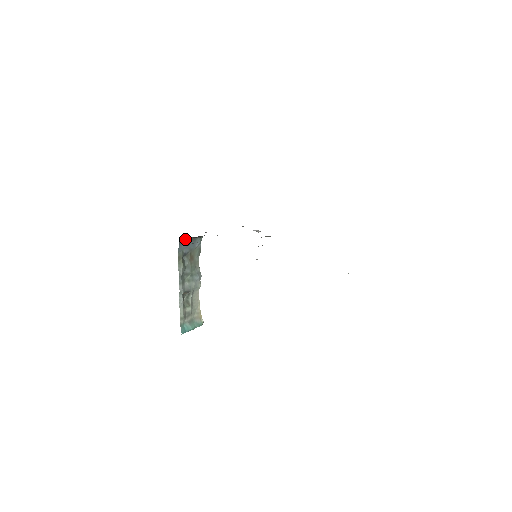
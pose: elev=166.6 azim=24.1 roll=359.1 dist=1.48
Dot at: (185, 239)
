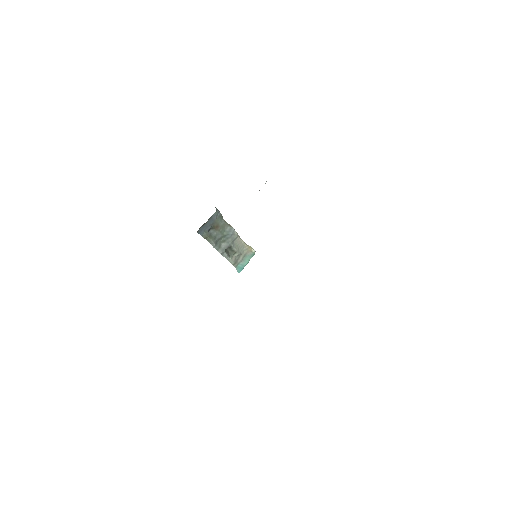
Dot at: (201, 226)
